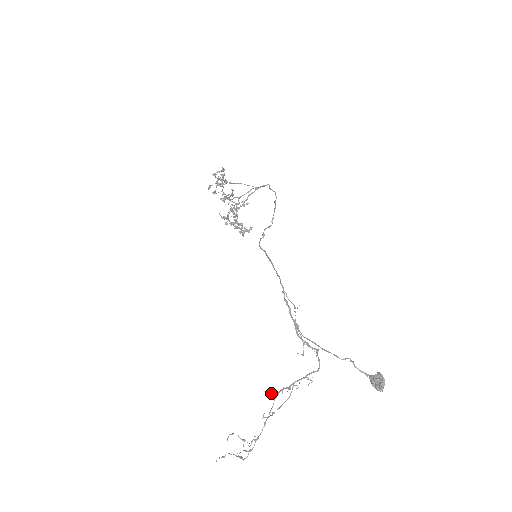
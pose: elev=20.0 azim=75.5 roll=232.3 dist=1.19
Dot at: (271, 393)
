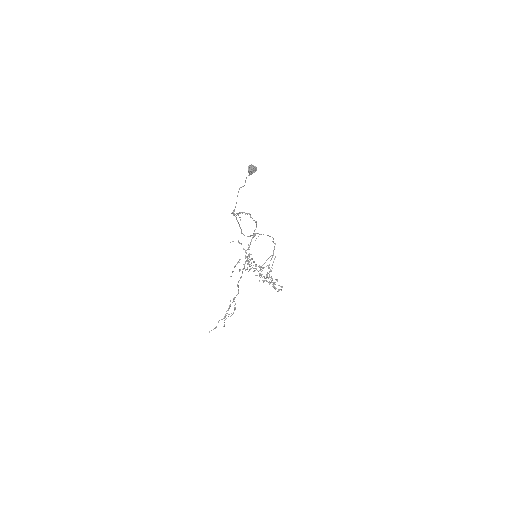
Dot at: occluded
